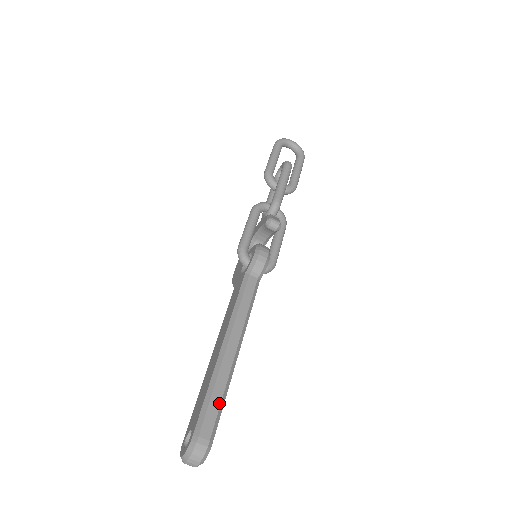
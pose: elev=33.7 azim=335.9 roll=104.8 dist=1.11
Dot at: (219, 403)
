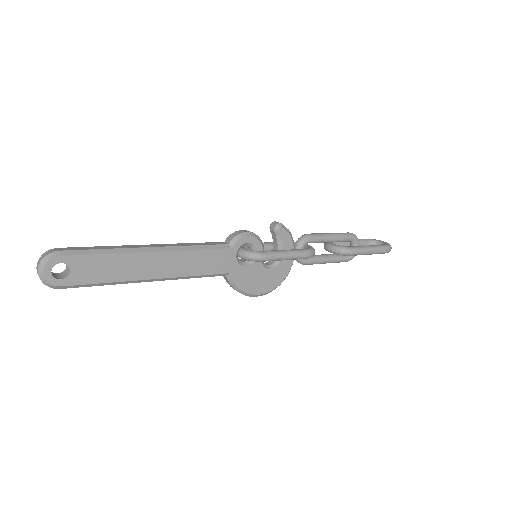
Dot at: (96, 249)
